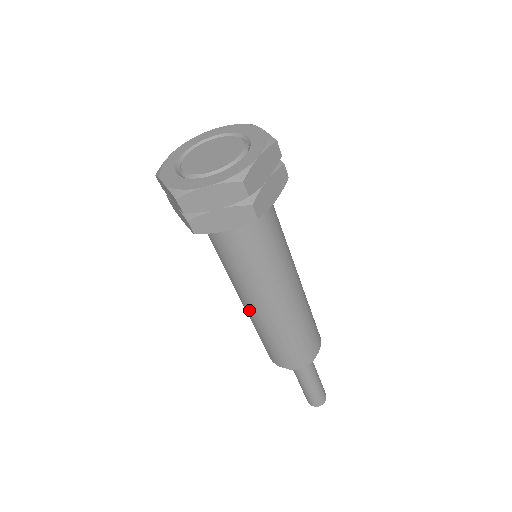
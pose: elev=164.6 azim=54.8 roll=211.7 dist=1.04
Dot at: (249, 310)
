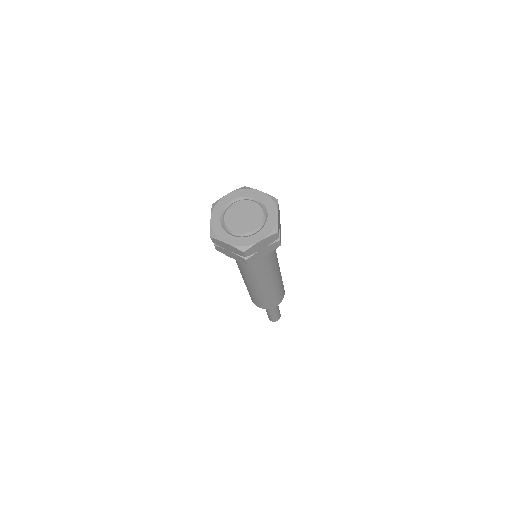
Dot at: (256, 287)
